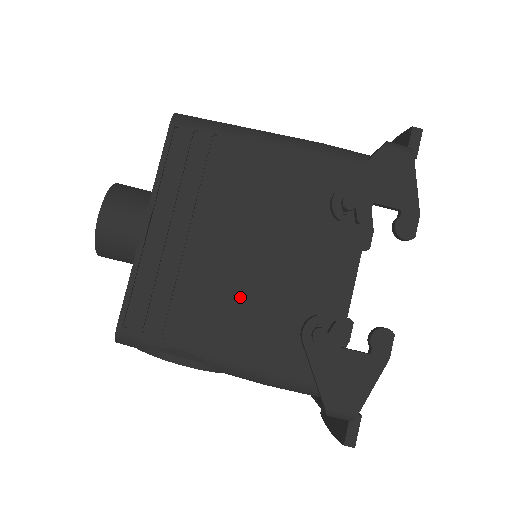
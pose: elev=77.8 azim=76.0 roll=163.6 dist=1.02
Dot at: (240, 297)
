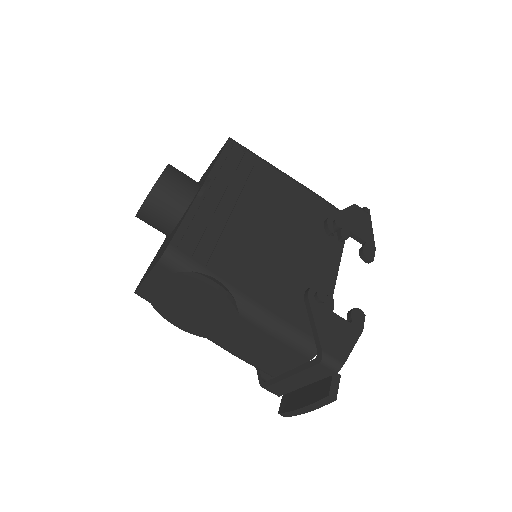
Dot at: (263, 258)
